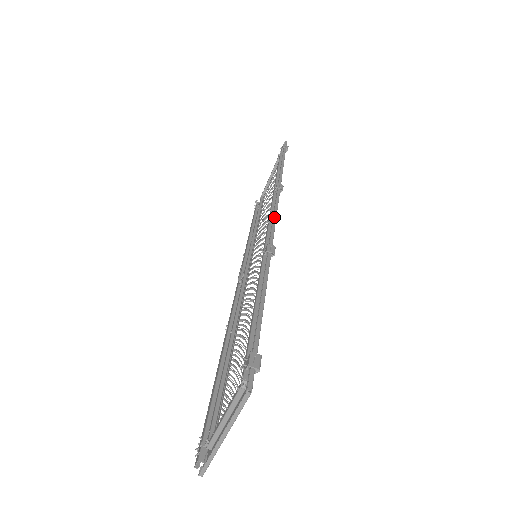
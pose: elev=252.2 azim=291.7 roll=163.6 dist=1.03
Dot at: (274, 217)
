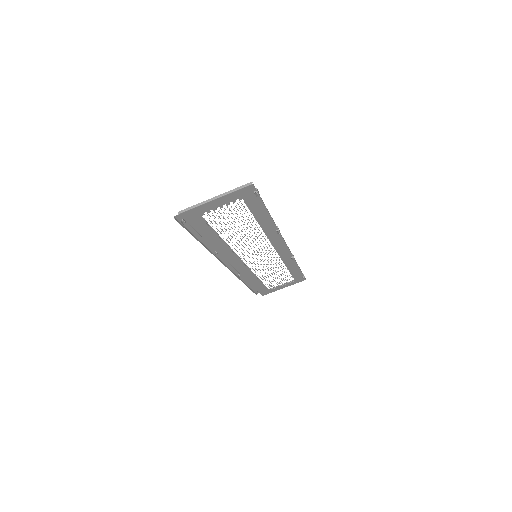
Dot at: occluded
